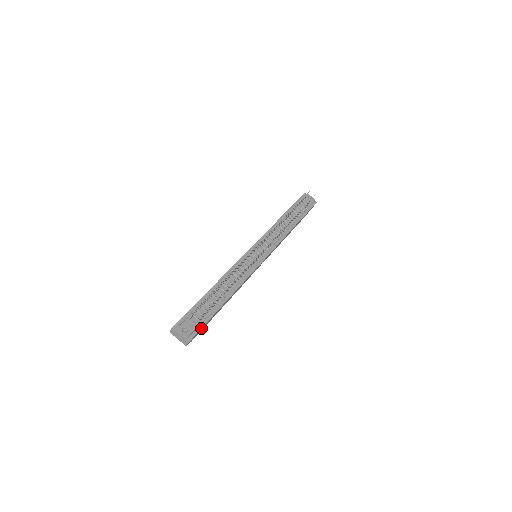
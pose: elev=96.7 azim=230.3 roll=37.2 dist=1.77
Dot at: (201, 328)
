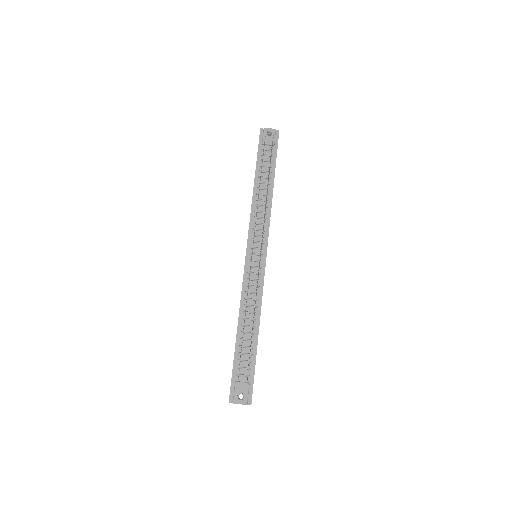
Dot at: (253, 382)
